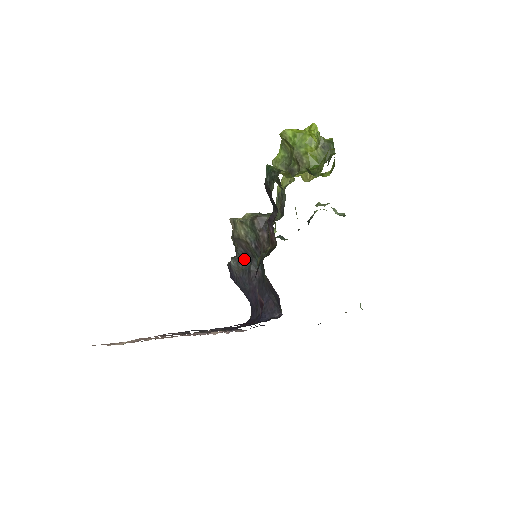
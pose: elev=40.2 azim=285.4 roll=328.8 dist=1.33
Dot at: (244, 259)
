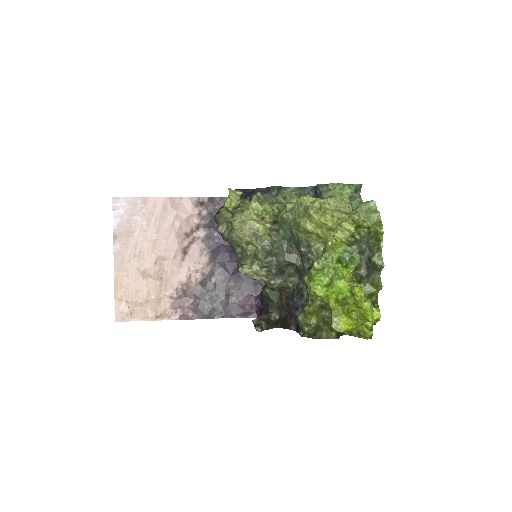
Dot at: occluded
